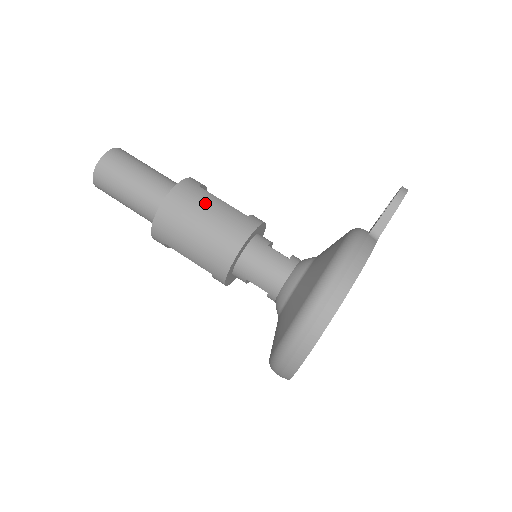
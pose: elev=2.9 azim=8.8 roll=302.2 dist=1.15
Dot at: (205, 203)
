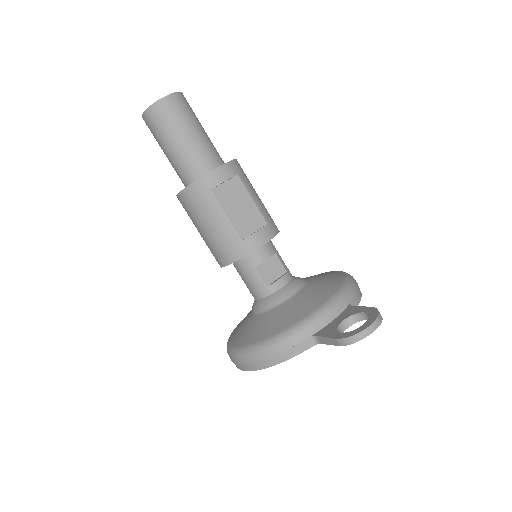
Dot at: (207, 215)
